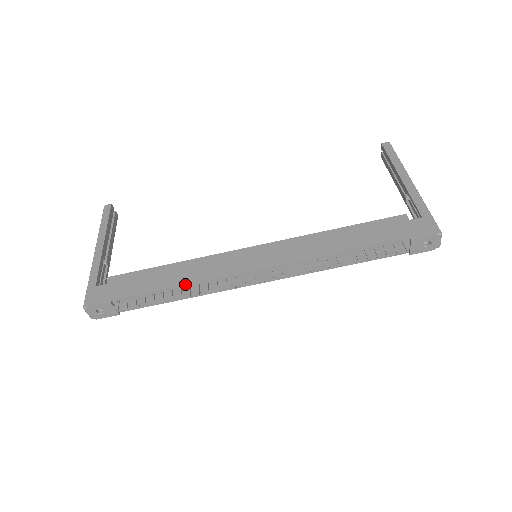
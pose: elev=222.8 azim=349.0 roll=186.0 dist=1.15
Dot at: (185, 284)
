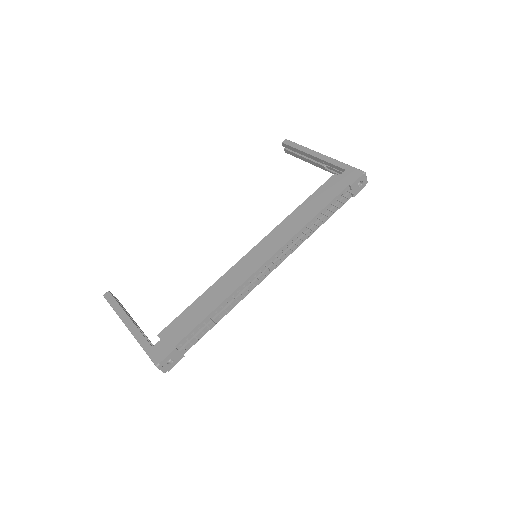
Dot at: (223, 301)
